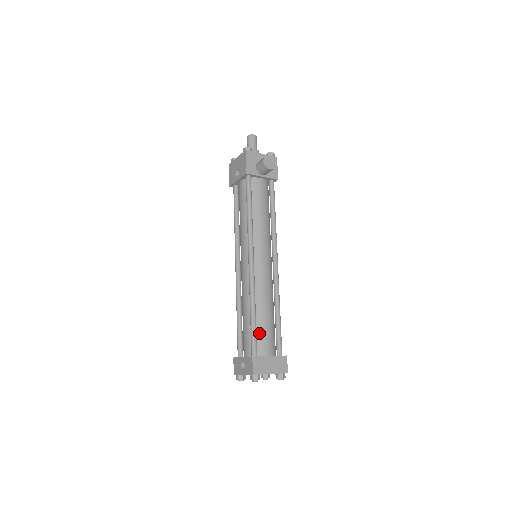
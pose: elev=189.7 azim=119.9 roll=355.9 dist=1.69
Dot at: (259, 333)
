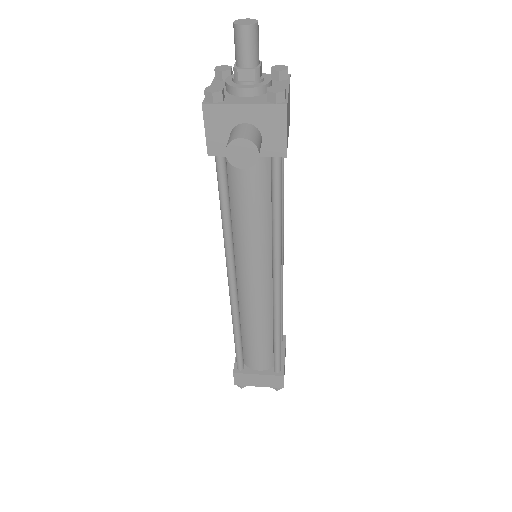
Dot at: (247, 350)
